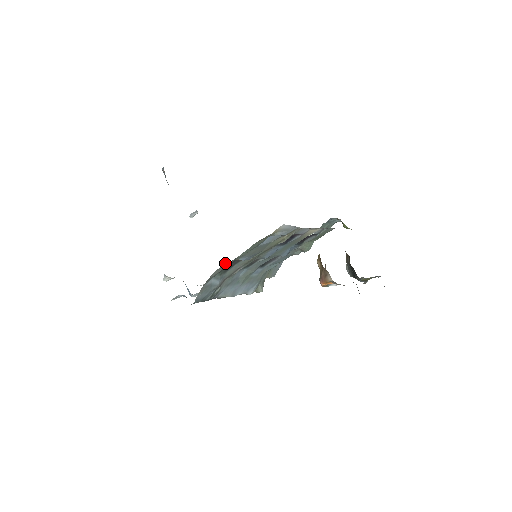
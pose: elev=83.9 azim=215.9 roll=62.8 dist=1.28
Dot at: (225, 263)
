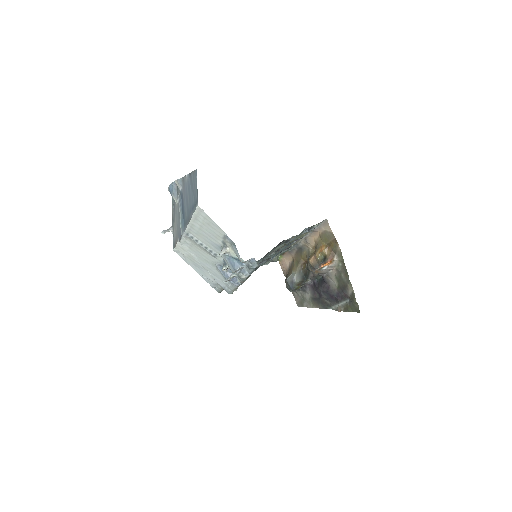
Dot at: occluded
